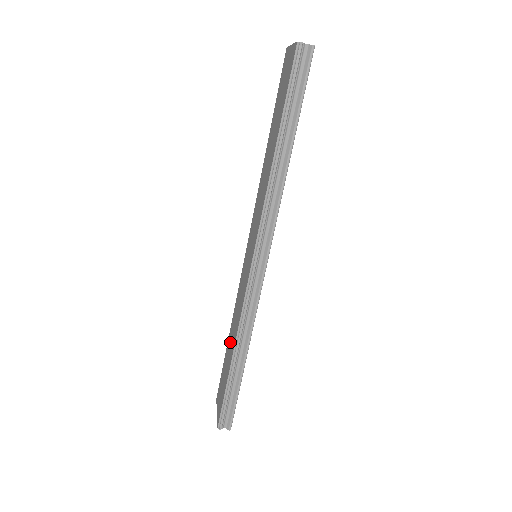
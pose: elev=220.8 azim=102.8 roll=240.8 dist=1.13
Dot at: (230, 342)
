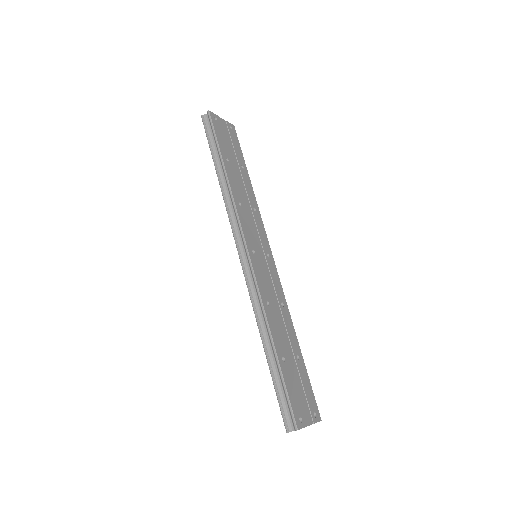
Dot at: occluded
